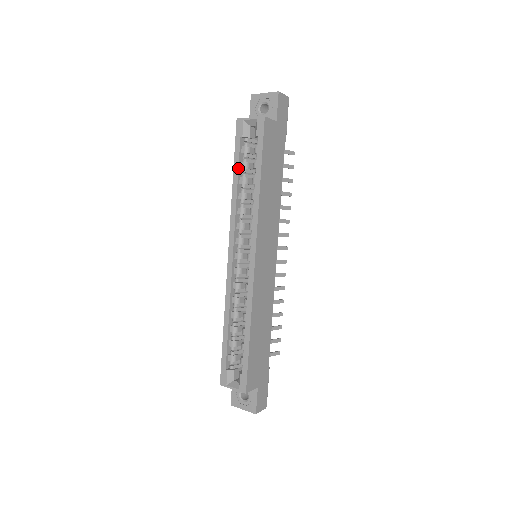
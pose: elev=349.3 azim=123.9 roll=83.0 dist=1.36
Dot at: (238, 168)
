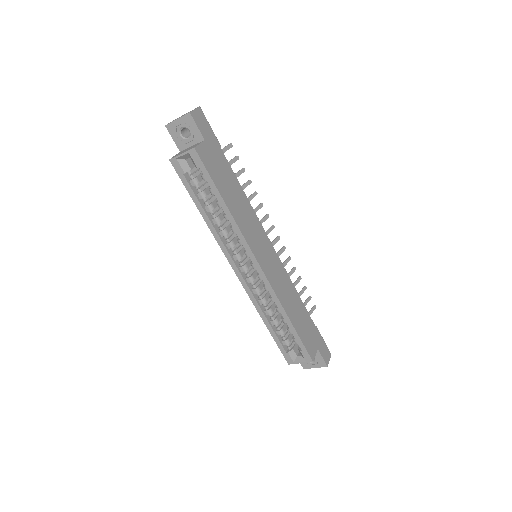
Dot at: (198, 201)
